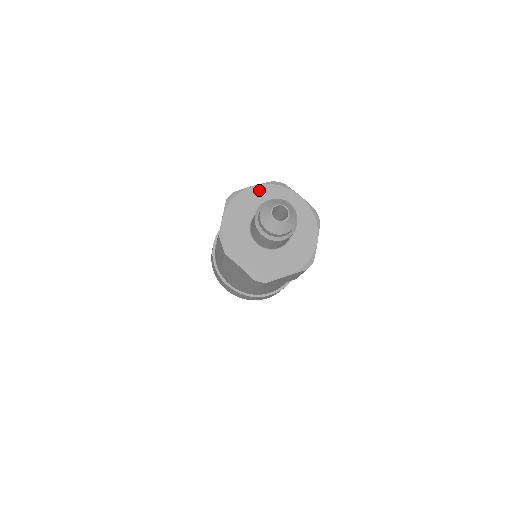
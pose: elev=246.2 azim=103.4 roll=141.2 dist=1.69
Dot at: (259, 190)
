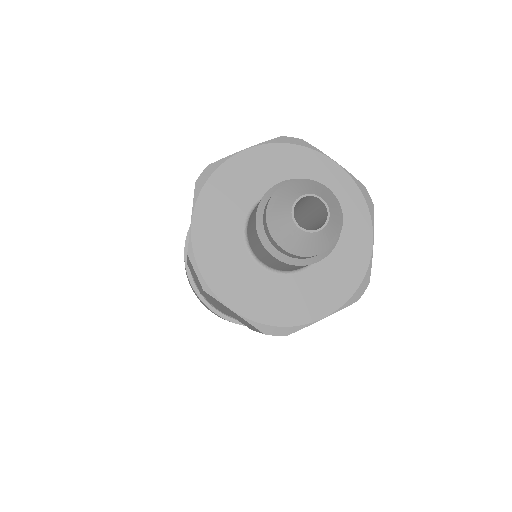
Dot at: (256, 157)
